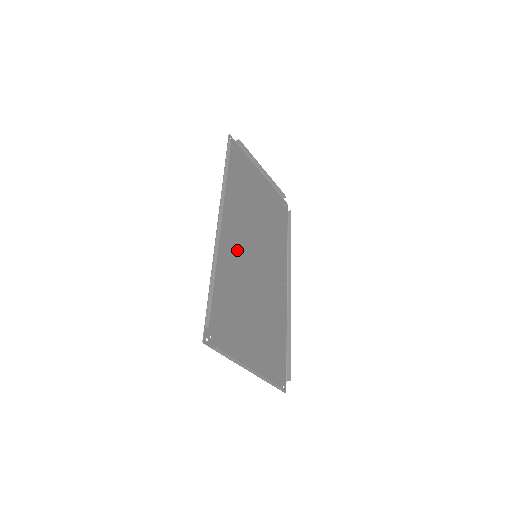
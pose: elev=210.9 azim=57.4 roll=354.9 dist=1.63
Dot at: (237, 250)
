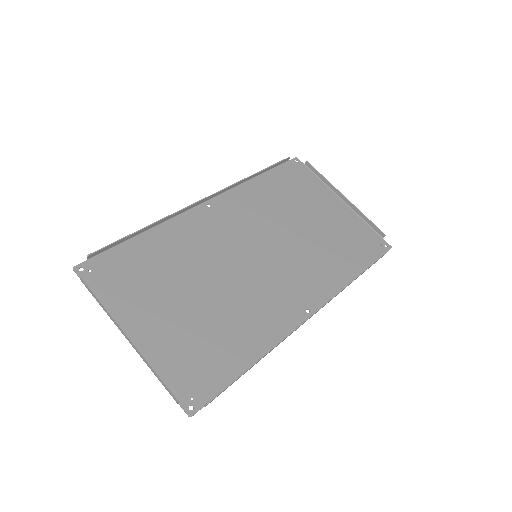
Dot at: (218, 235)
